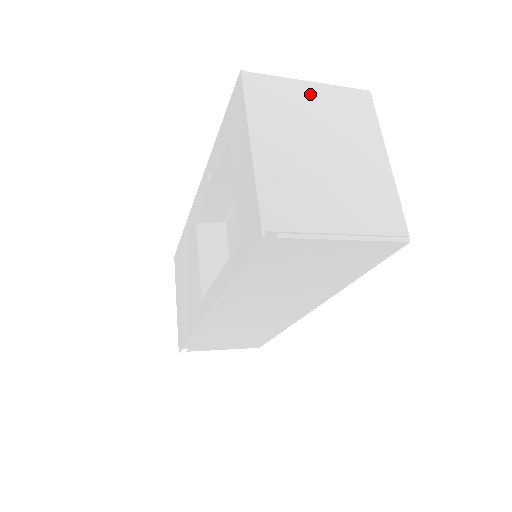
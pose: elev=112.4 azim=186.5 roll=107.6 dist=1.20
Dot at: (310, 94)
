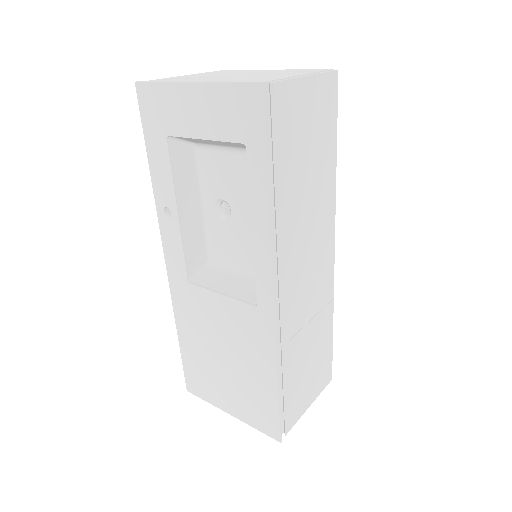
Dot at: (190, 76)
